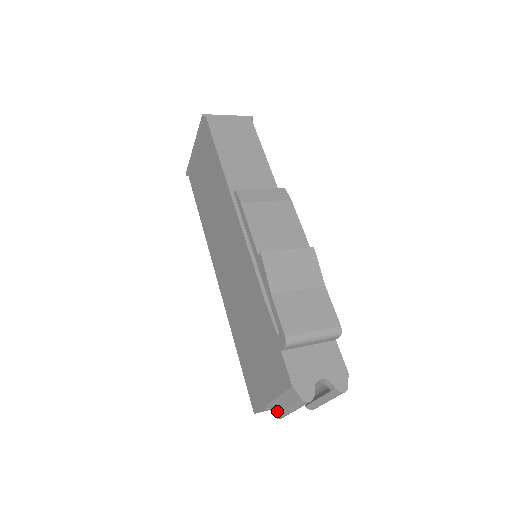
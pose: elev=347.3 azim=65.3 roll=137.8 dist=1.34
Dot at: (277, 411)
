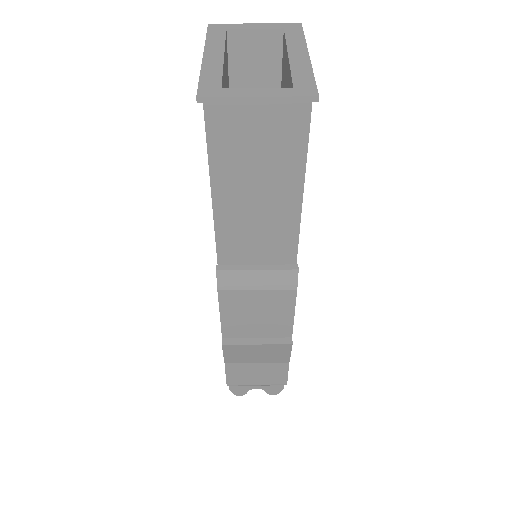
Dot at: occluded
